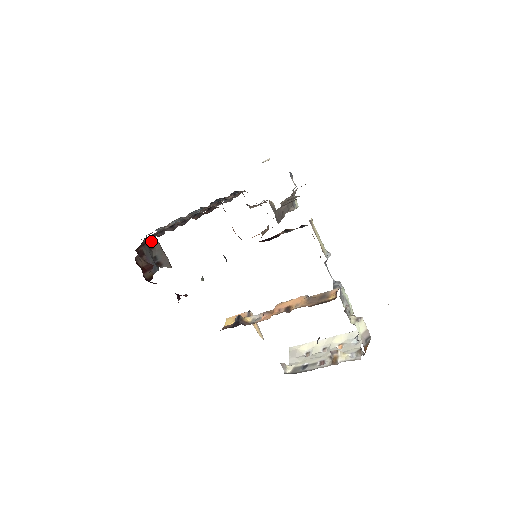
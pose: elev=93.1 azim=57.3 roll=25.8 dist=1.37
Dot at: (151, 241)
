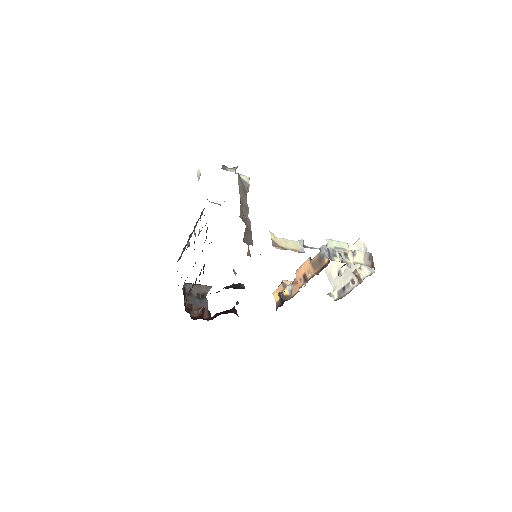
Dot at: (186, 289)
